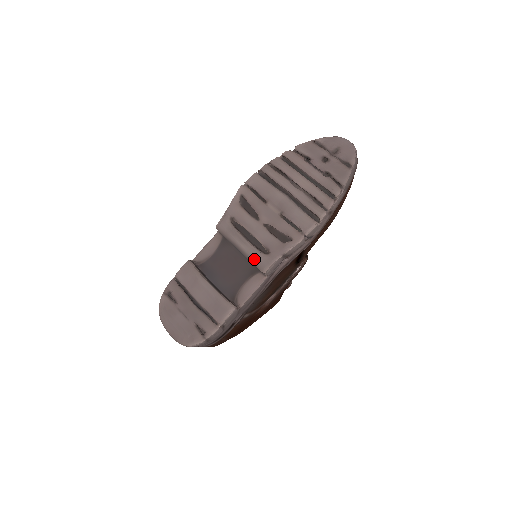
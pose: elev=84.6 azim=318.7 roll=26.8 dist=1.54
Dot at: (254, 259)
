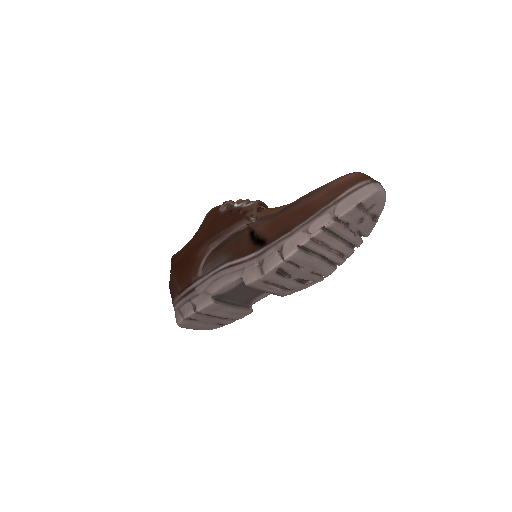
Dot at: (278, 294)
